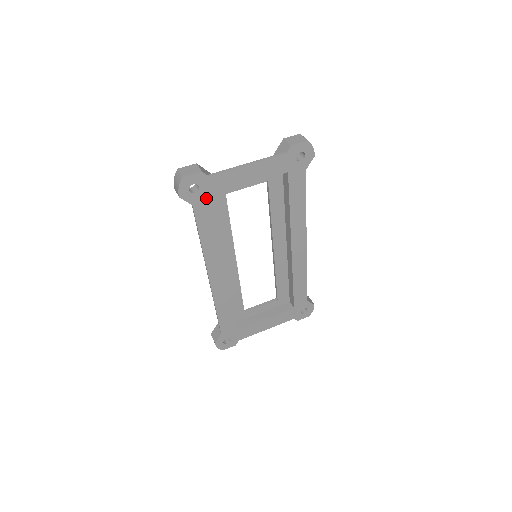
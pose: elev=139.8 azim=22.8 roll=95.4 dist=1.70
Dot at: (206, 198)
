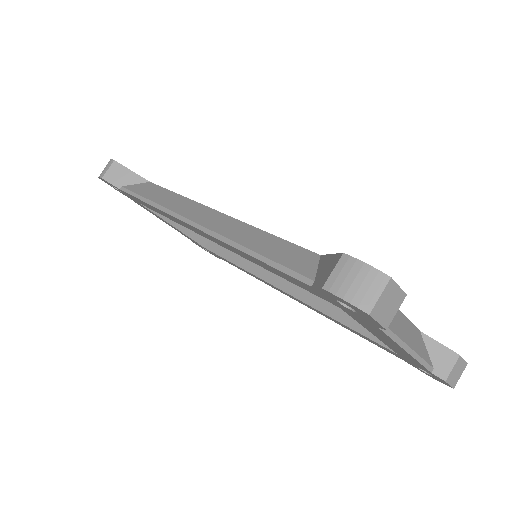
Dot at: (332, 301)
